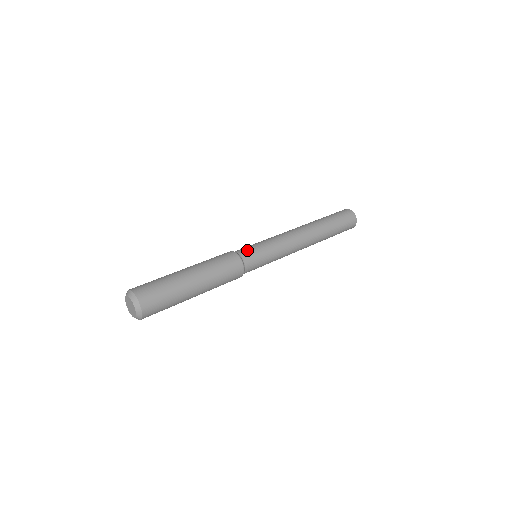
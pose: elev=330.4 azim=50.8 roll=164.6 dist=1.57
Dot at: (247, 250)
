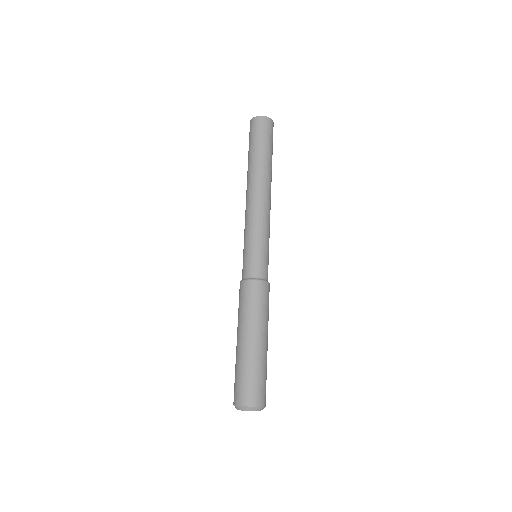
Dot at: (249, 266)
